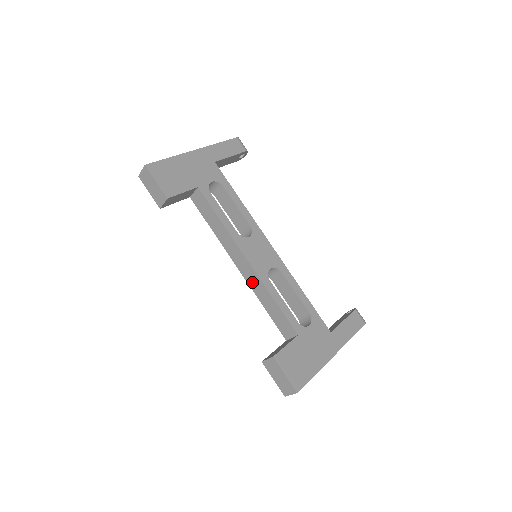
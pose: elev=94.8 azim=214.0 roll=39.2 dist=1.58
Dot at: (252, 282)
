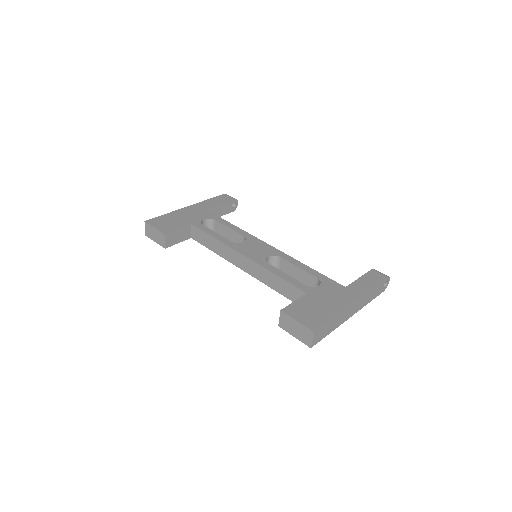
Dot at: (256, 273)
